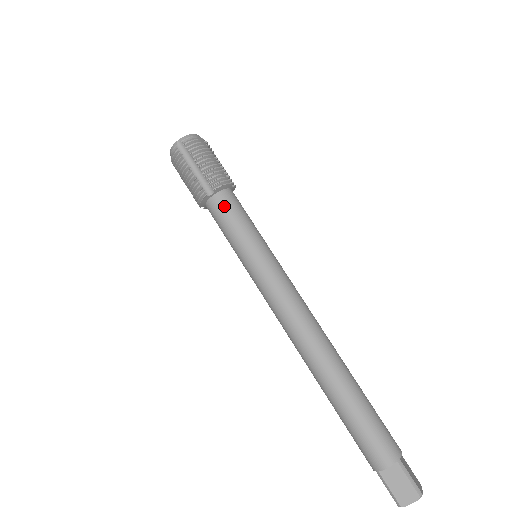
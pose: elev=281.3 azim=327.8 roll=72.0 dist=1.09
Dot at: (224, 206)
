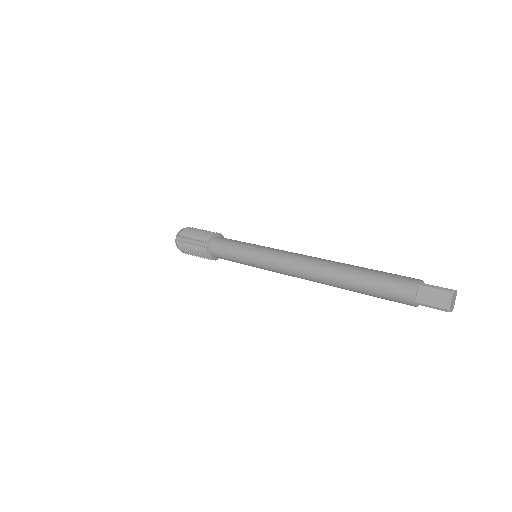
Dot at: occluded
